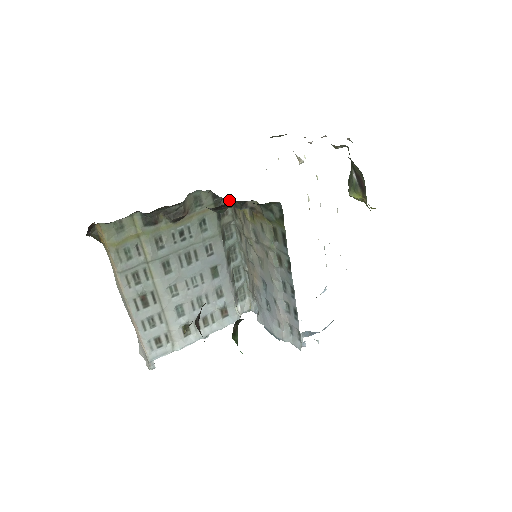
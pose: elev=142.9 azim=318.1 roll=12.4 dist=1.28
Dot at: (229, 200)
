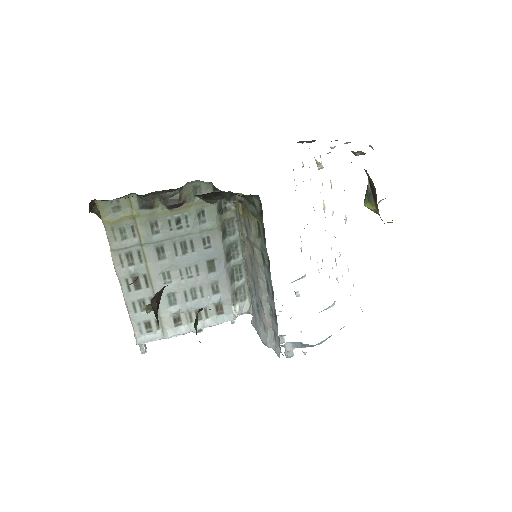
Dot at: occluded
